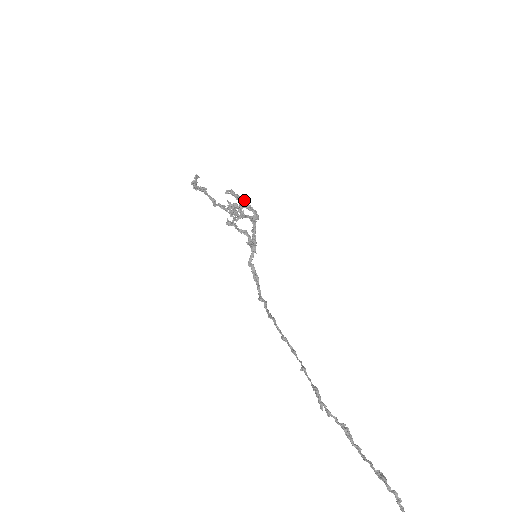
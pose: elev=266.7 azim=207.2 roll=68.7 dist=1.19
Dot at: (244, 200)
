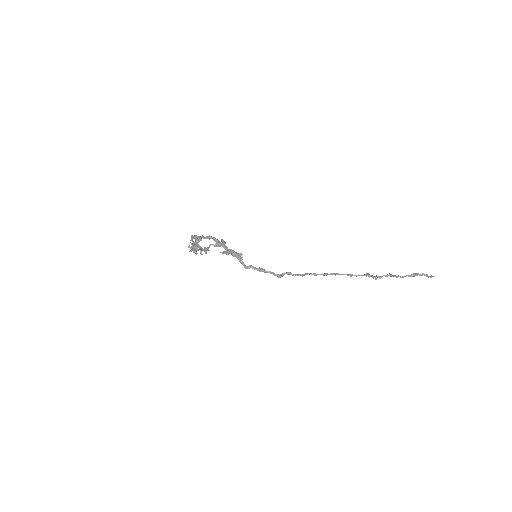
Dot at: (198, 236)
